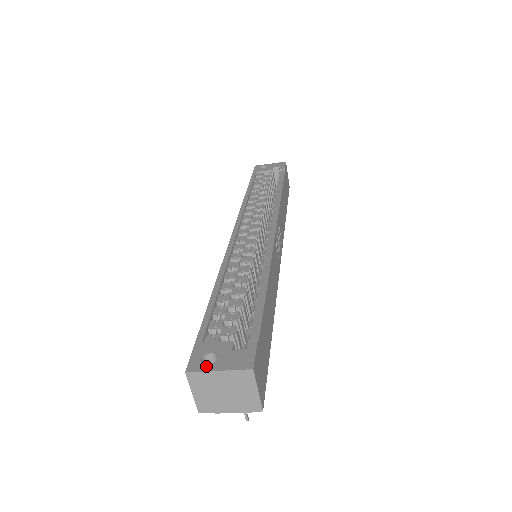
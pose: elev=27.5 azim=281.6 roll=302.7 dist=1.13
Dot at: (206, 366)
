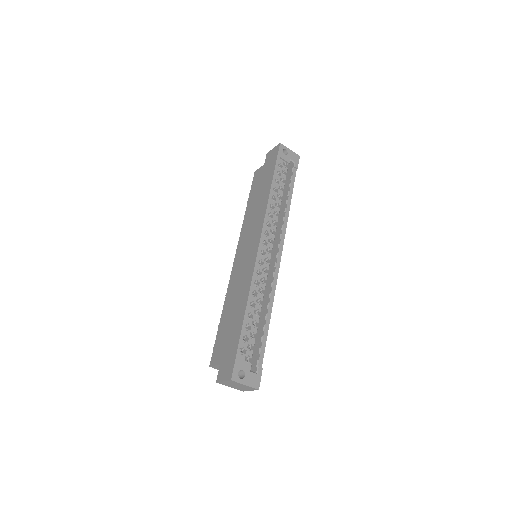
Dot at: (240, 380)
